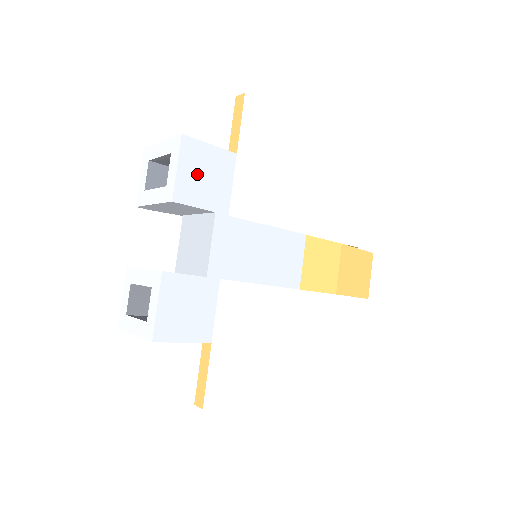
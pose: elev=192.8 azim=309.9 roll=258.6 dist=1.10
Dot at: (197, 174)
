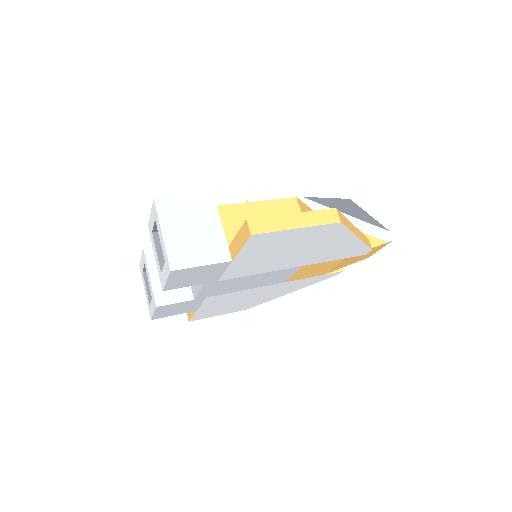
Dot at: (187, 278)
